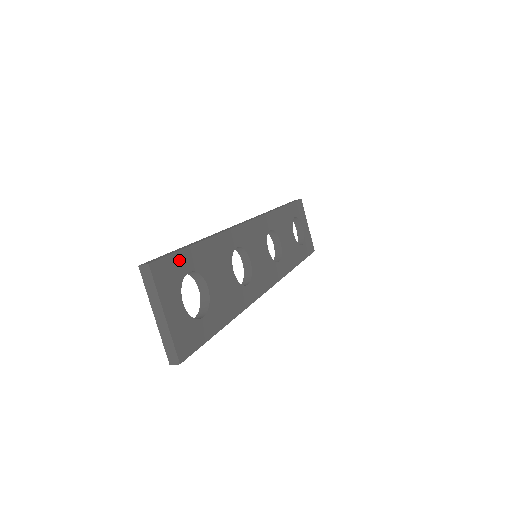
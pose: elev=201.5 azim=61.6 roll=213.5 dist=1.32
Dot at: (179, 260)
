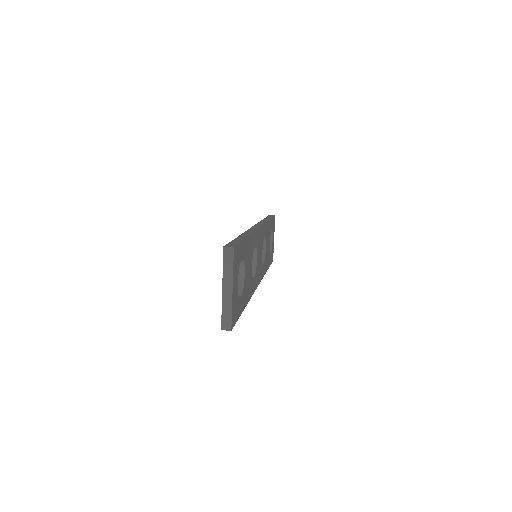
Dot at: (241, 249)
